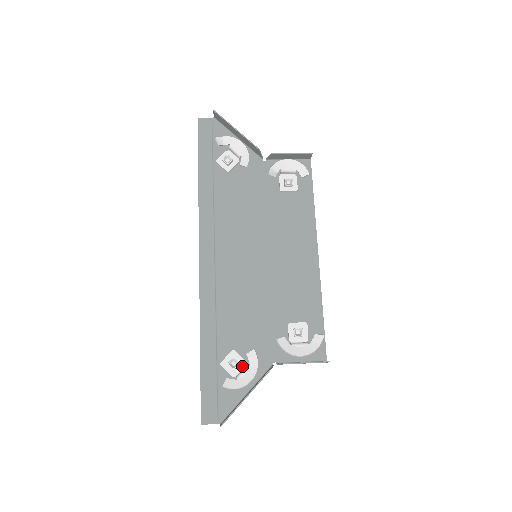
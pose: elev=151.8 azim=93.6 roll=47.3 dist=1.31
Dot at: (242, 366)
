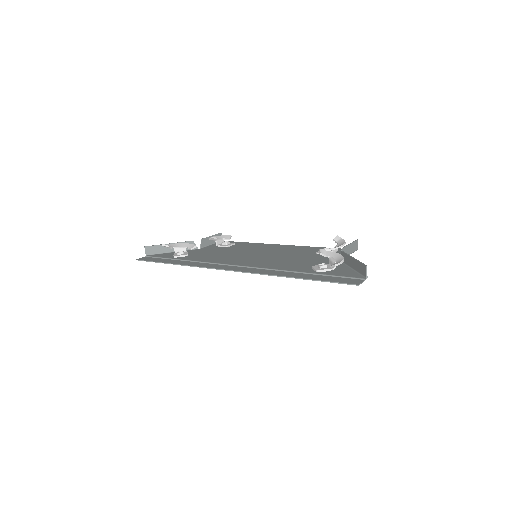
Dot at: (328, 265)
